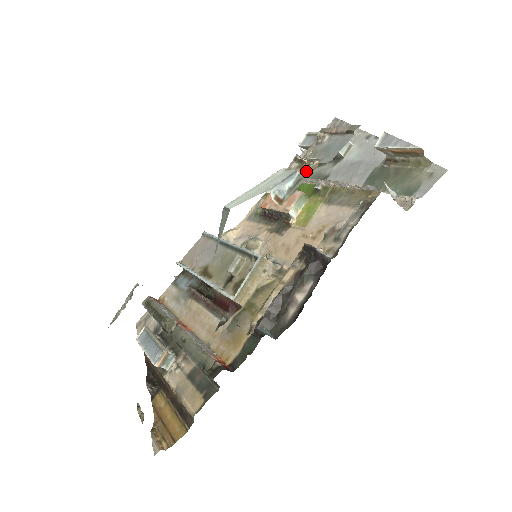
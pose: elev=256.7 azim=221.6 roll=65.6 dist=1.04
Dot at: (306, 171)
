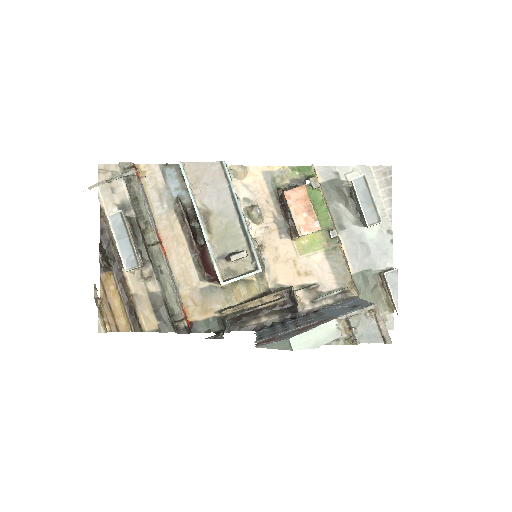
Dot at: (345, 338)
